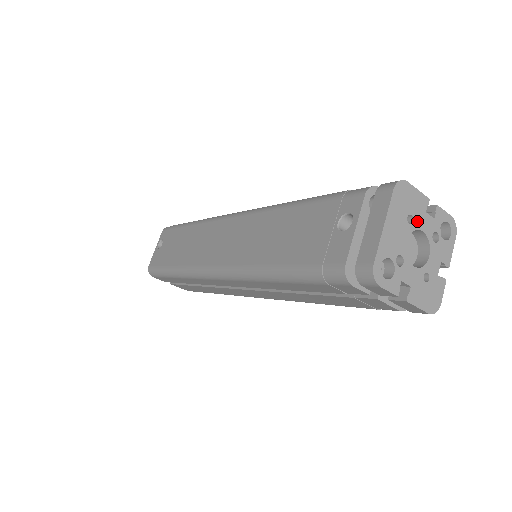
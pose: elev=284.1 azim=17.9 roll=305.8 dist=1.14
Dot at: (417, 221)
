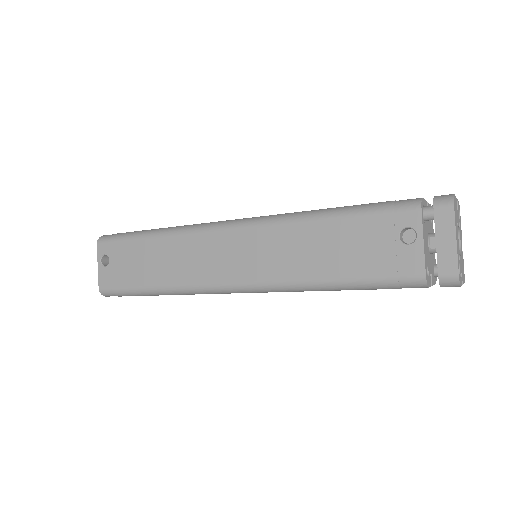
Dot at: (457, 221)
